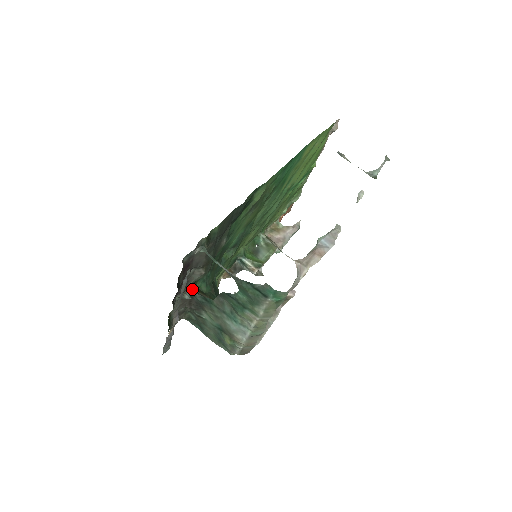
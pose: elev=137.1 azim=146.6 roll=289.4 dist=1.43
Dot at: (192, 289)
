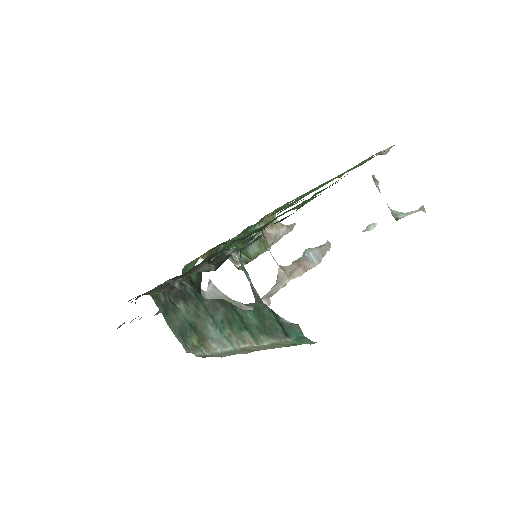
Dot at: occluded
